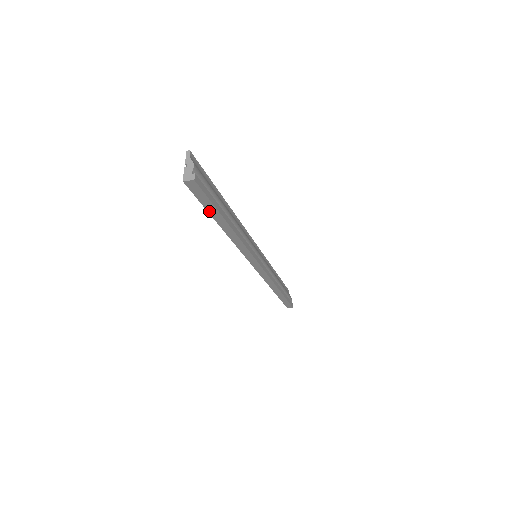
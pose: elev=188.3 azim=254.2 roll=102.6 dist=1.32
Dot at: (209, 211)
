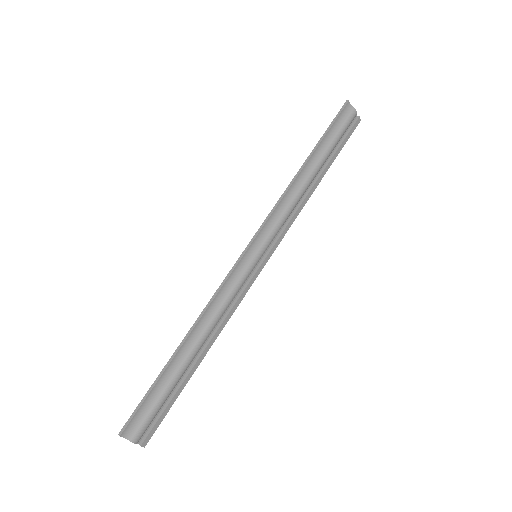
Dot at: (174, 389)
